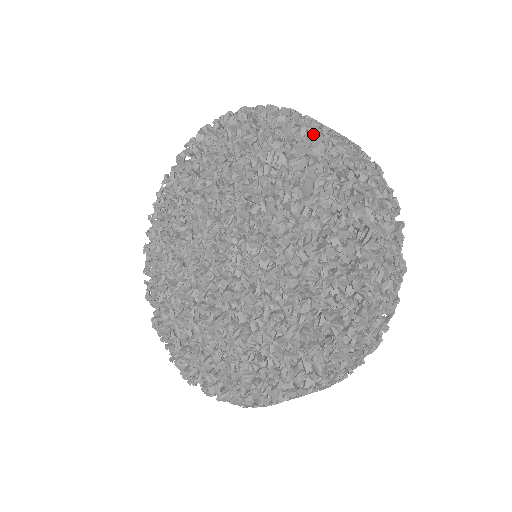
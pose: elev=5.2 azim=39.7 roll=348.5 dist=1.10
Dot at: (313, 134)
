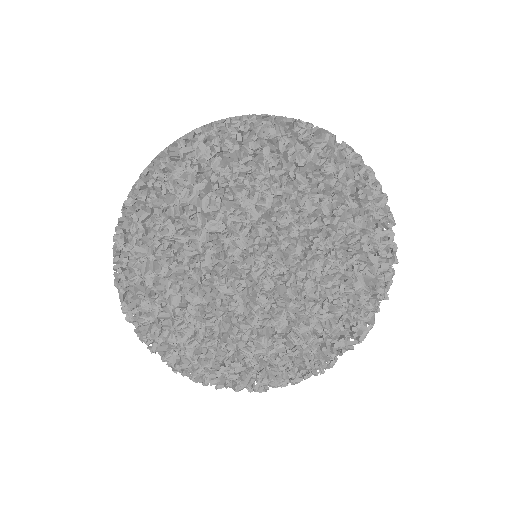
Dot at: (389, 258)
